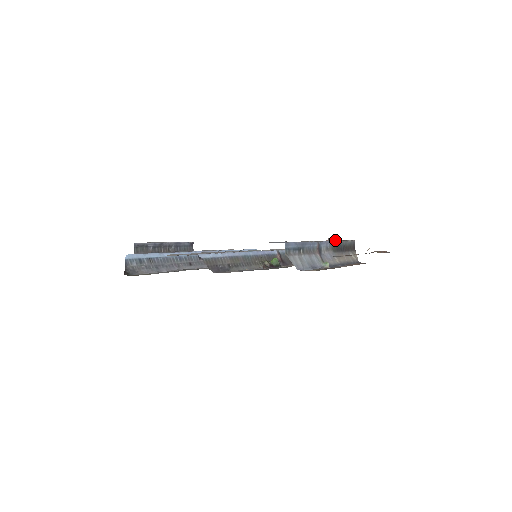
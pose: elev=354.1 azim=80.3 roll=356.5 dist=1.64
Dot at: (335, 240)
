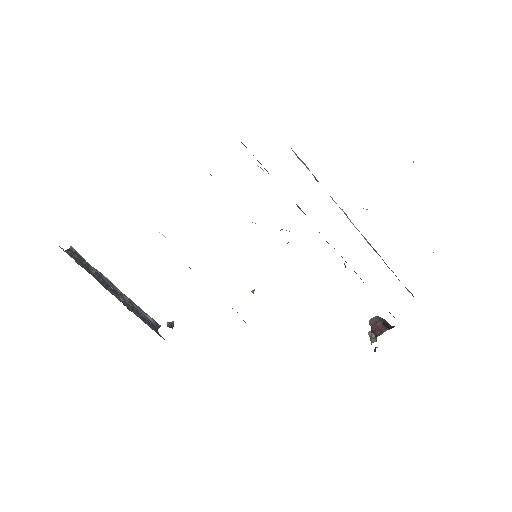
Dot at: occluded
